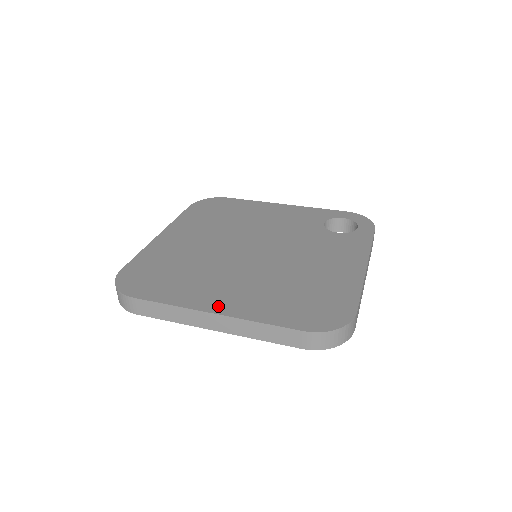
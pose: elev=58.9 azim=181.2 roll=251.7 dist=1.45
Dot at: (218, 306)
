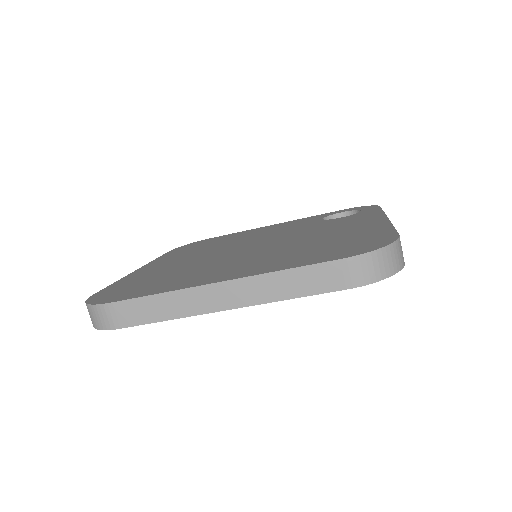
Dot at: (222, 277)
